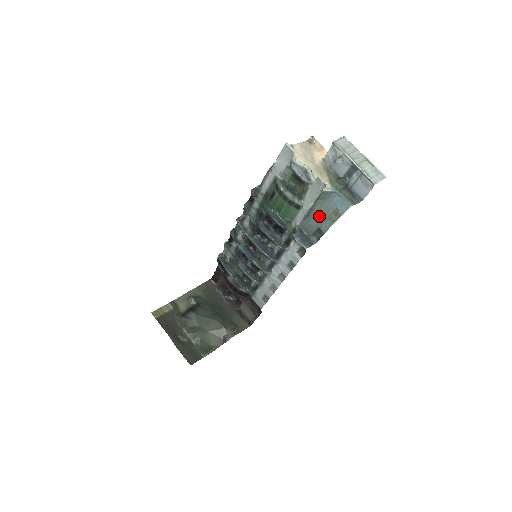
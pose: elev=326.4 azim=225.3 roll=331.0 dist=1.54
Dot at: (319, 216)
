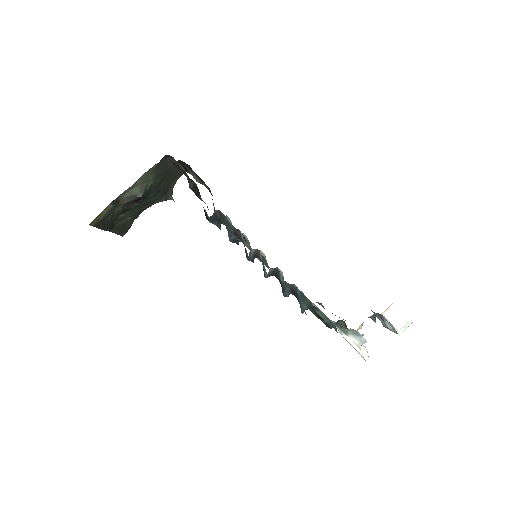
Dot at: occluded
